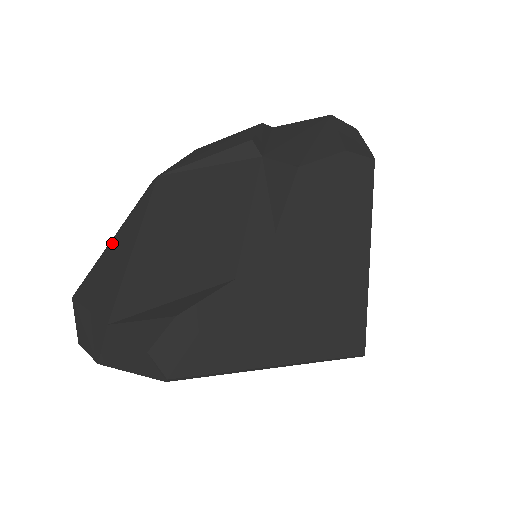
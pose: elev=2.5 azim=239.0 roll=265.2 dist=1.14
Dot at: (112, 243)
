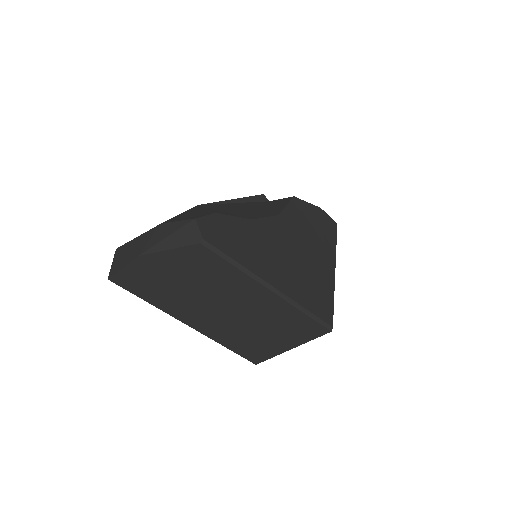
Dot at: occluded
